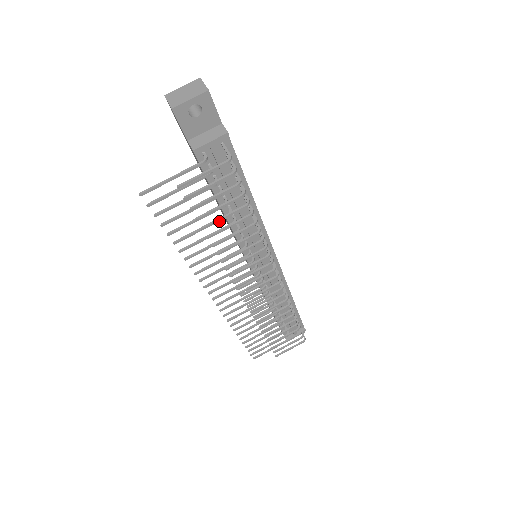
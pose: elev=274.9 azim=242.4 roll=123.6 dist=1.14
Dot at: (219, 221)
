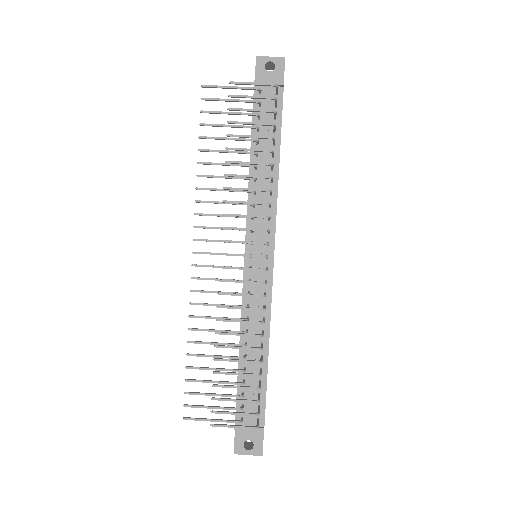
Dot at: (243, 137)
